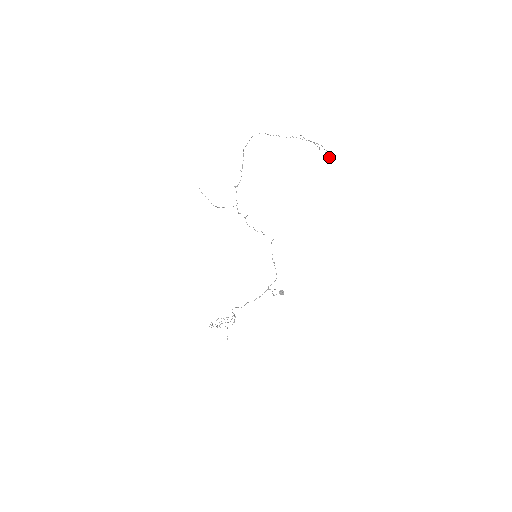
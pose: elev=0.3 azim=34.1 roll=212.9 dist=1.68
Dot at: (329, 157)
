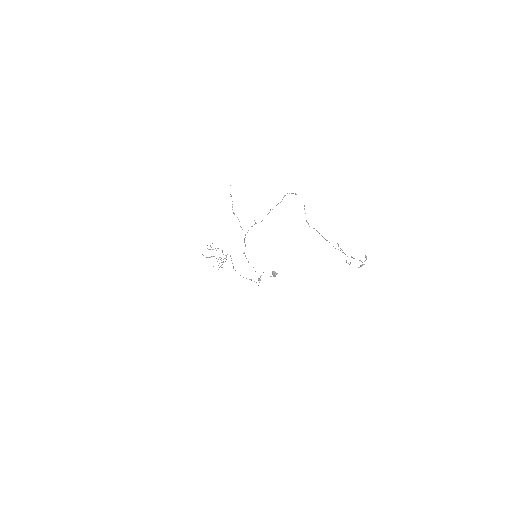
Dot at: (364, 264)
